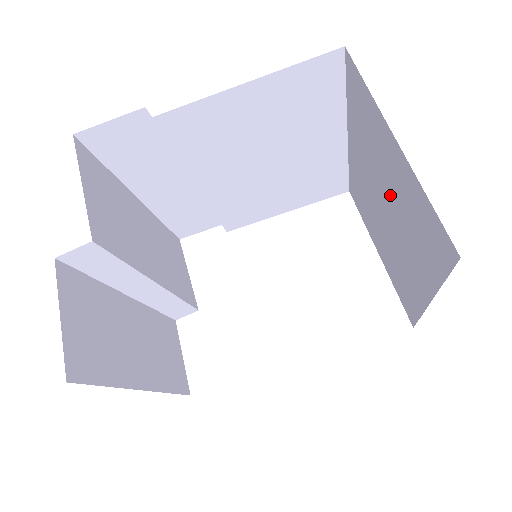
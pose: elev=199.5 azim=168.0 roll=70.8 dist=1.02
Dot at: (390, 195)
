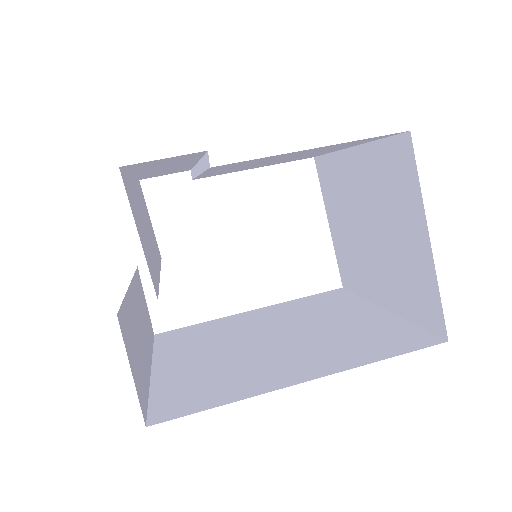
Dot at: (387, 237)
